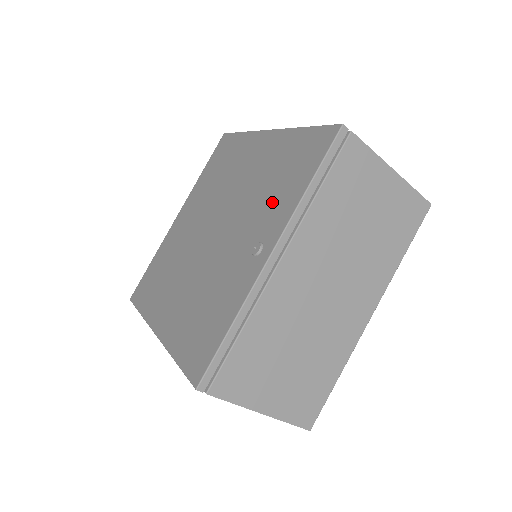
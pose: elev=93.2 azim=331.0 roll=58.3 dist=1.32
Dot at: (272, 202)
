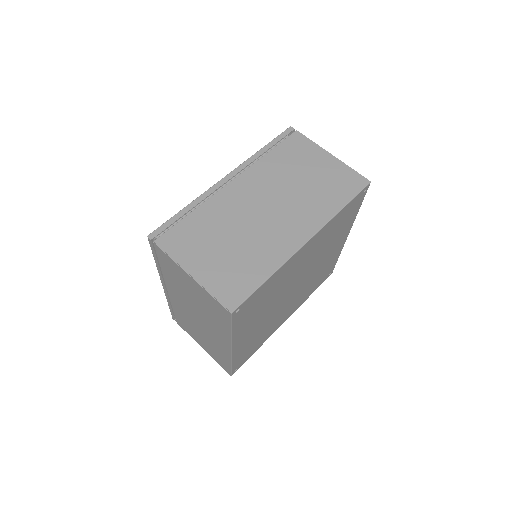
Dot at: occluded
